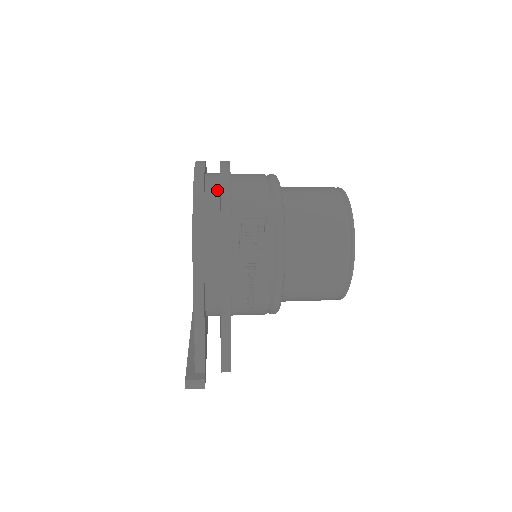
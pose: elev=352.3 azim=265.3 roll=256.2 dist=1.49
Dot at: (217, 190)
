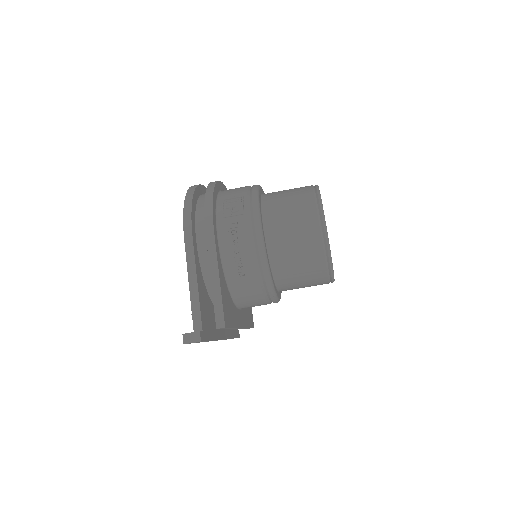
Dot at: occluded
